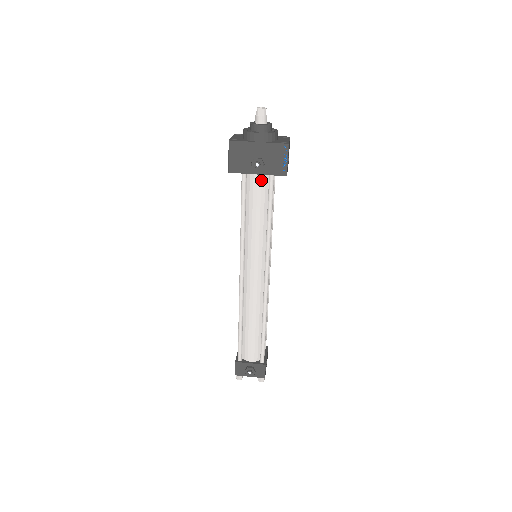
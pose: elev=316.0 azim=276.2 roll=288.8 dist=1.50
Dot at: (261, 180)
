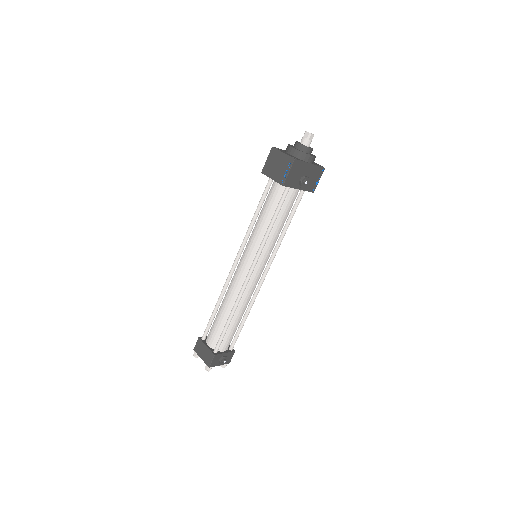
Dot at: (296, 194)
